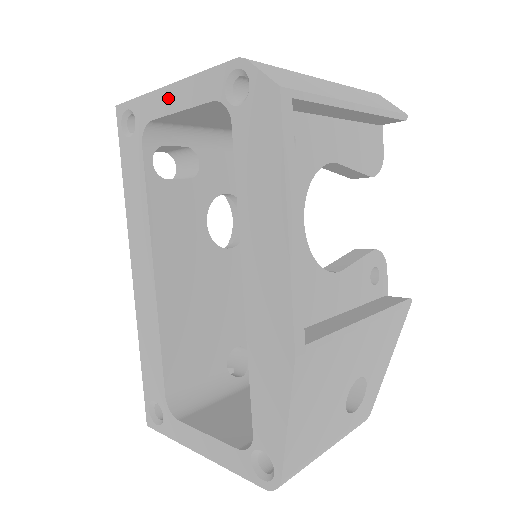
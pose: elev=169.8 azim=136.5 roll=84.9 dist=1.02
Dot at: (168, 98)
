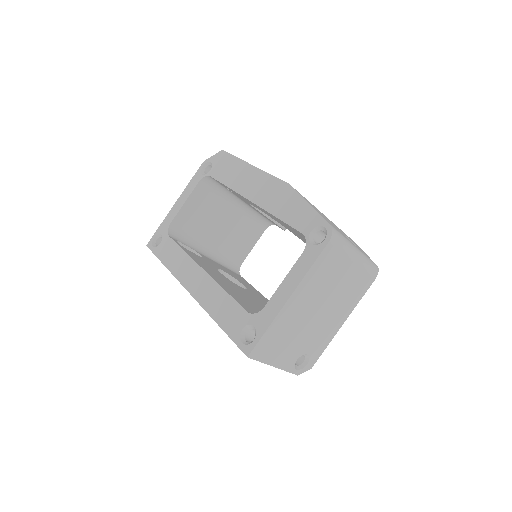
Dot at: (176, 207)
